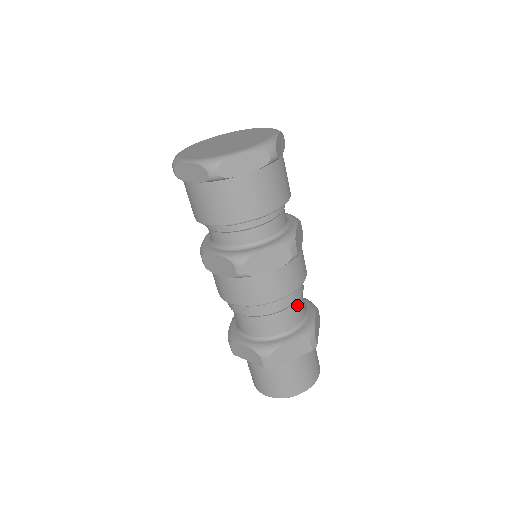
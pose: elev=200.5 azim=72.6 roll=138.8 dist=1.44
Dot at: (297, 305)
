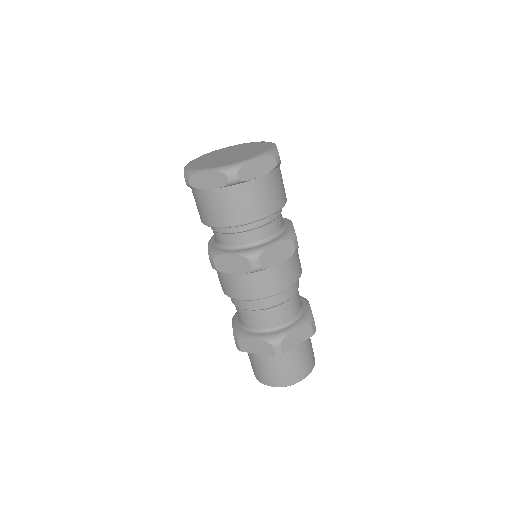
Dot at: (297, 295)
